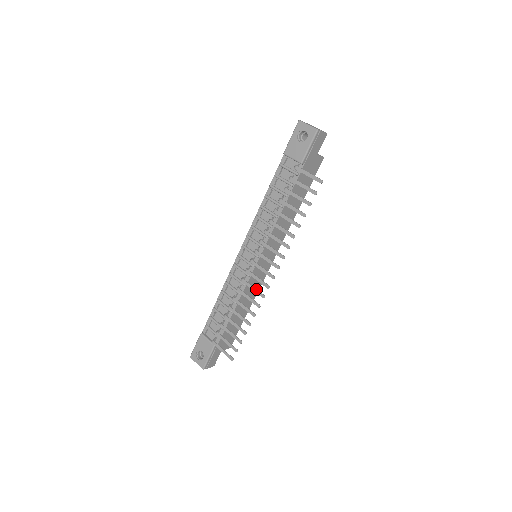
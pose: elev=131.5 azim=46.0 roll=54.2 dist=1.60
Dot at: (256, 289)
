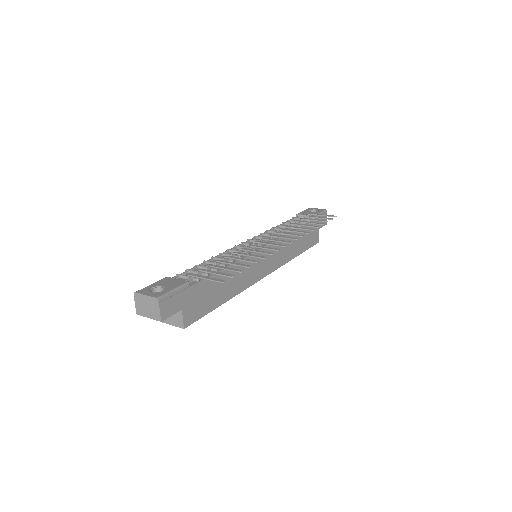
Dot at: (268, 247)
